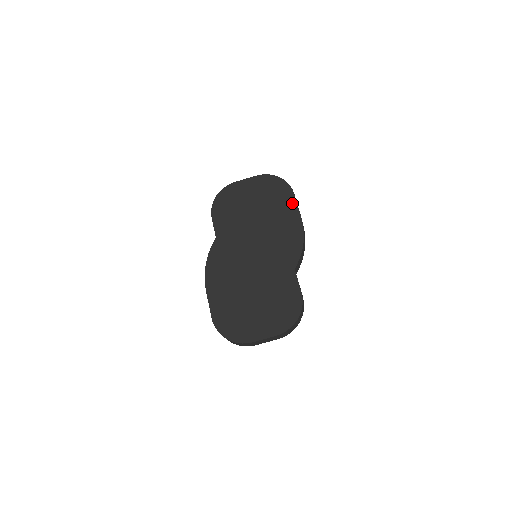
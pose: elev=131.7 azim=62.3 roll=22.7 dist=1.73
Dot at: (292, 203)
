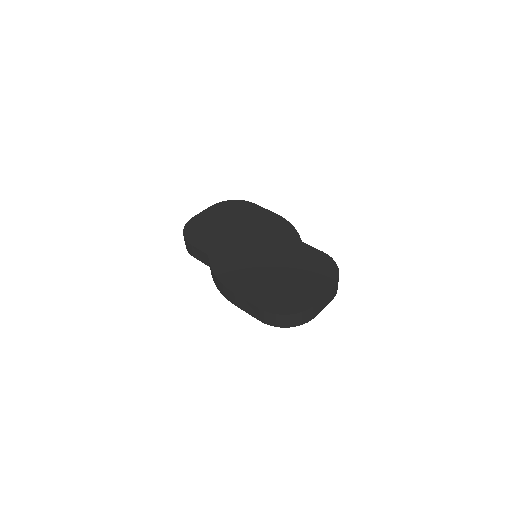
Dot at: (258, 208)
